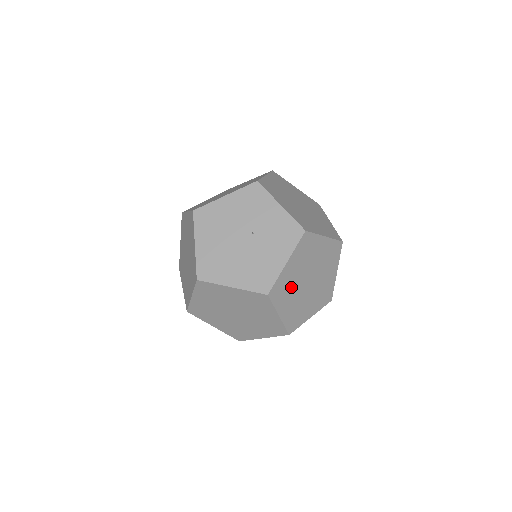
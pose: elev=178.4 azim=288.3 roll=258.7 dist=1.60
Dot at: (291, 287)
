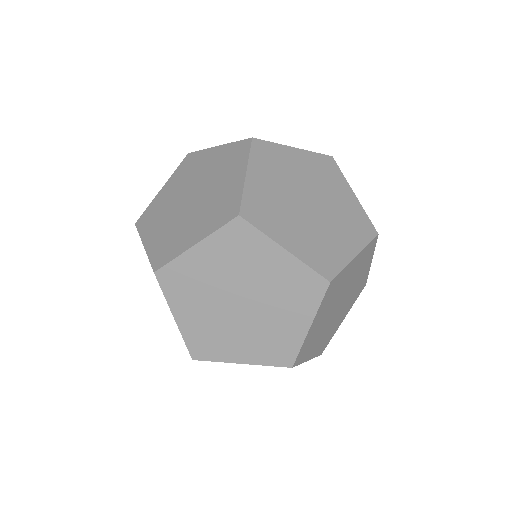
Dot at: occluded
